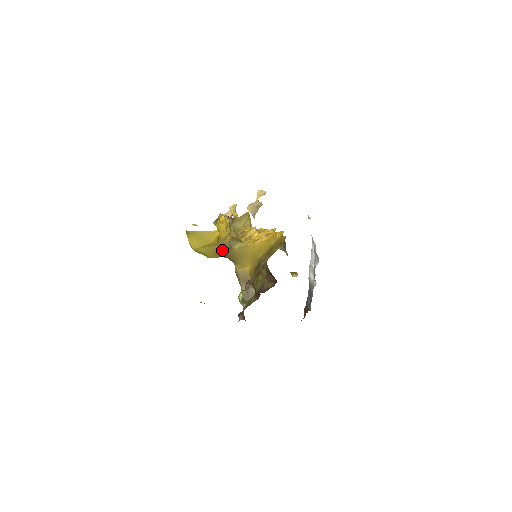
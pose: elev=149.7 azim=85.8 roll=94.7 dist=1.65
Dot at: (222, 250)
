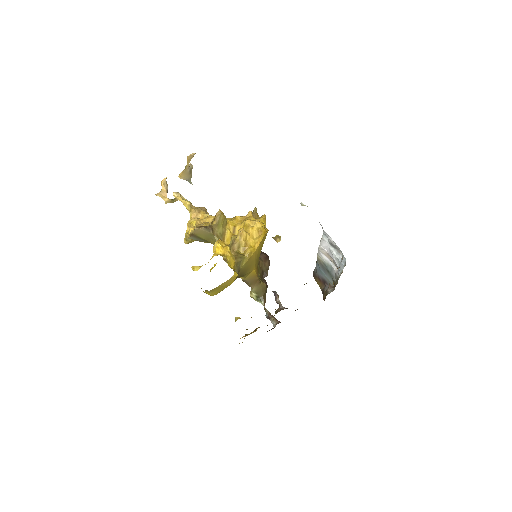
Dot at: occluded
